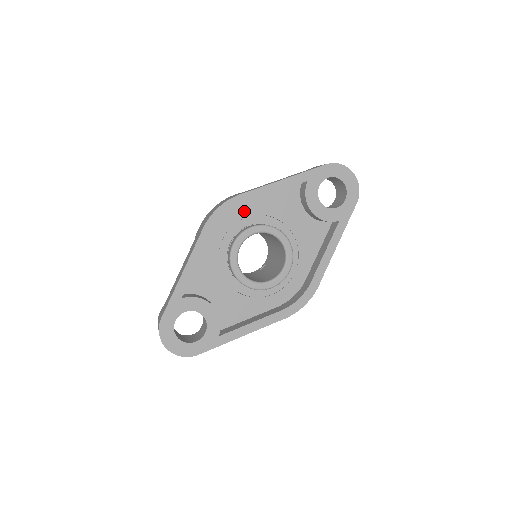
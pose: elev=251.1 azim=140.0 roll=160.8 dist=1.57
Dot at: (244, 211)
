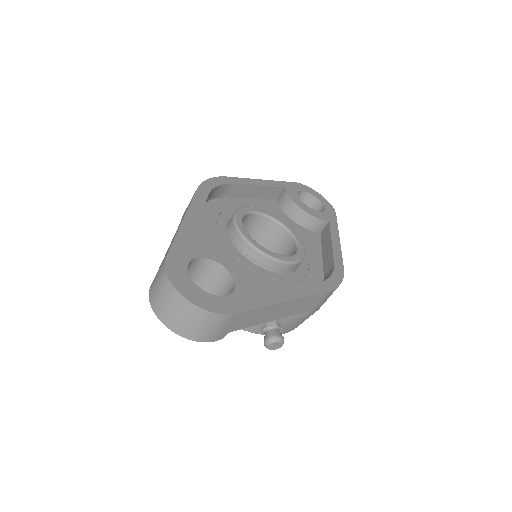
Dot at: (231, 204)
